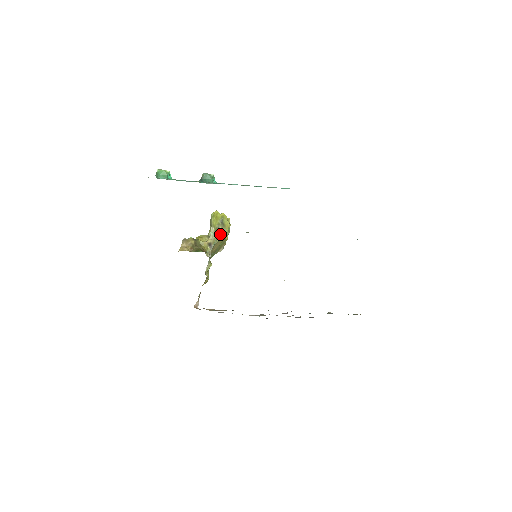
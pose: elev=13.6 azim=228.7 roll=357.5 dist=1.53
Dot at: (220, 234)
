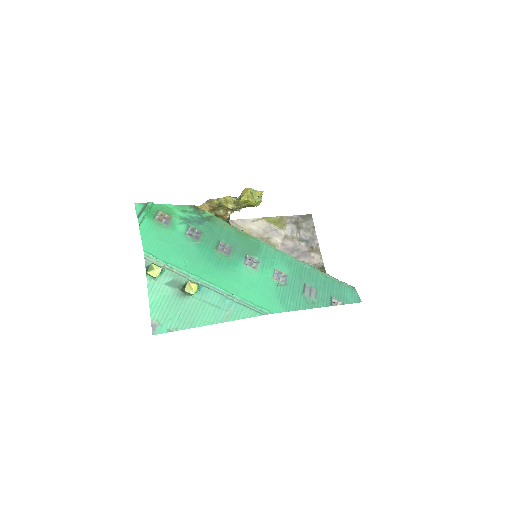
Dot at: occluded
